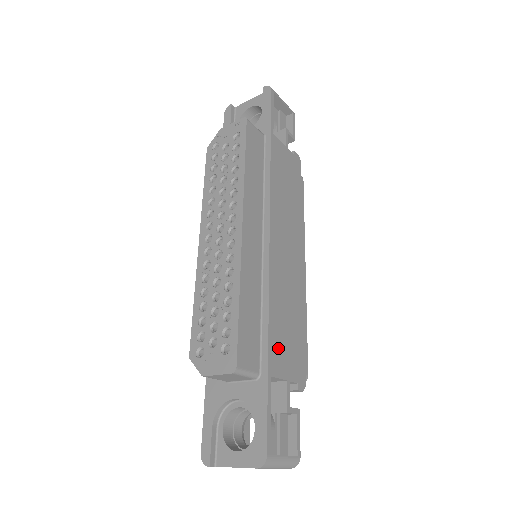
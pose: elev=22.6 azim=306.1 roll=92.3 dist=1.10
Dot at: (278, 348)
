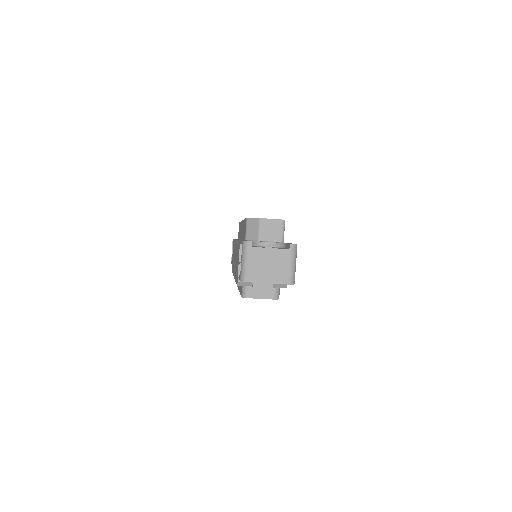
Dot at: occluded
